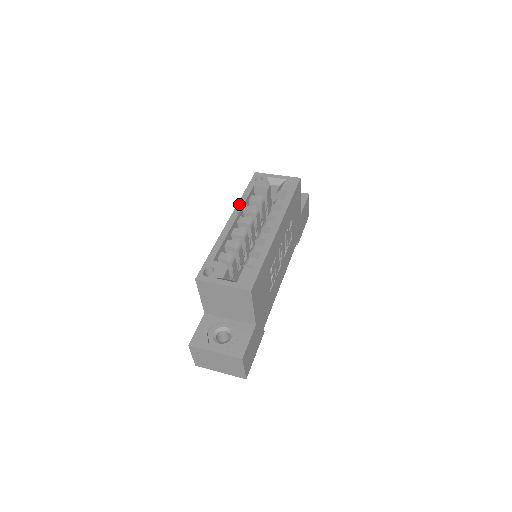
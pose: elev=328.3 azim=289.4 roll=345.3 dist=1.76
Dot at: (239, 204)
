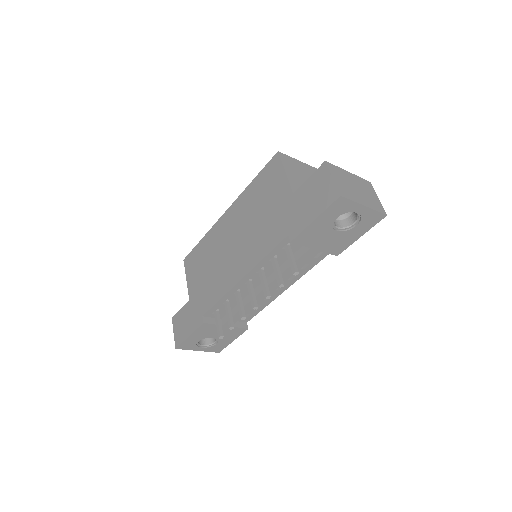
Dot at: (213, 227)
